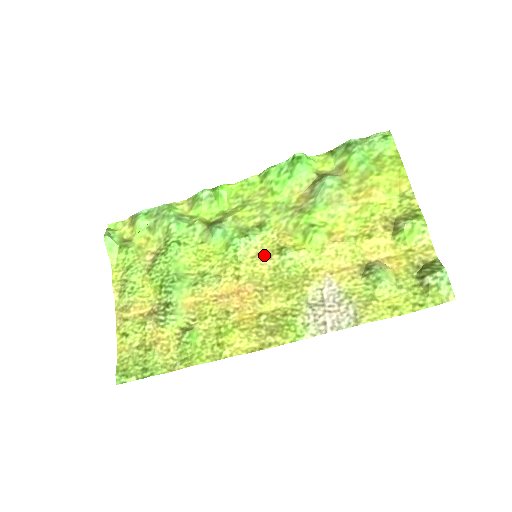
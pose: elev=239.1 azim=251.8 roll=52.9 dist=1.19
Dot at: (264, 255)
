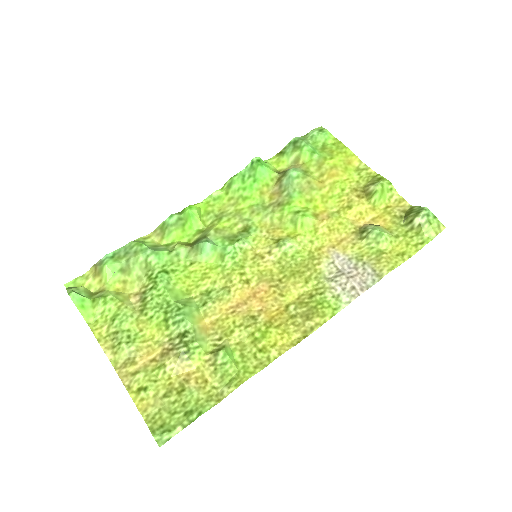
Dot at: (263, 253)
